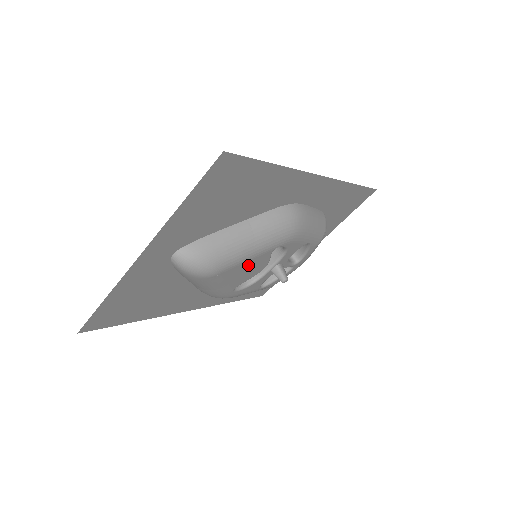
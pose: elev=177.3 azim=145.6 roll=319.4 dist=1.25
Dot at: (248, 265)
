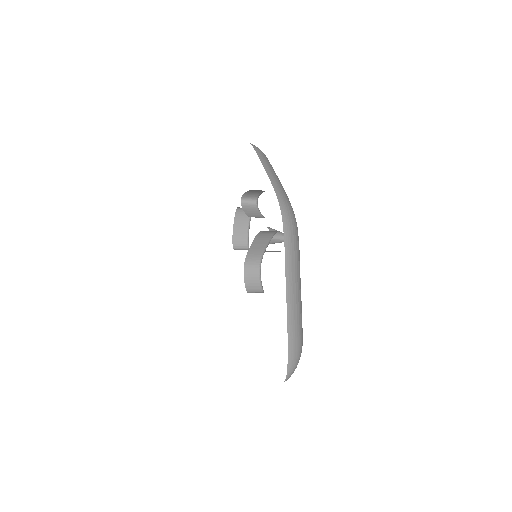
Dot at: occluded
